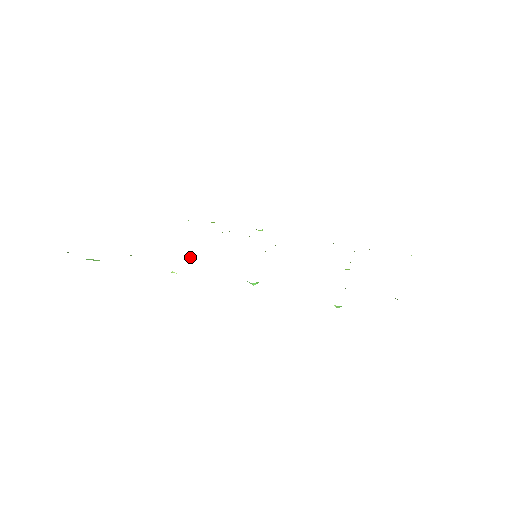
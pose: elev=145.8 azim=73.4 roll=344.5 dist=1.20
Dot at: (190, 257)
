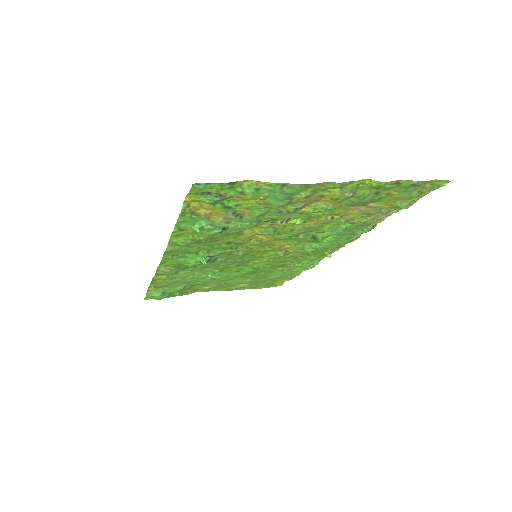
Dot at: (210, 275)
